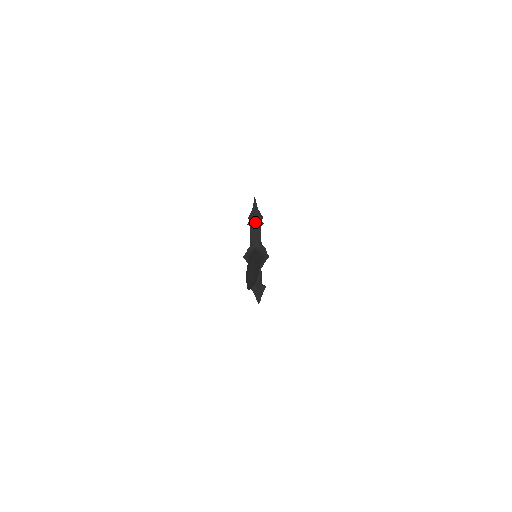
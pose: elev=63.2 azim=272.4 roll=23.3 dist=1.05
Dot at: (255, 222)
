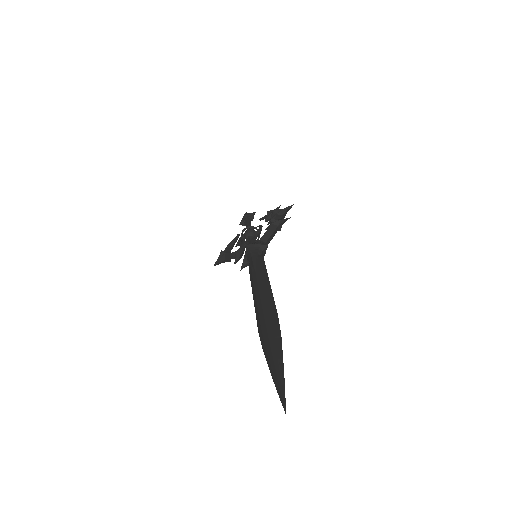
Dot at: (278, 226)
